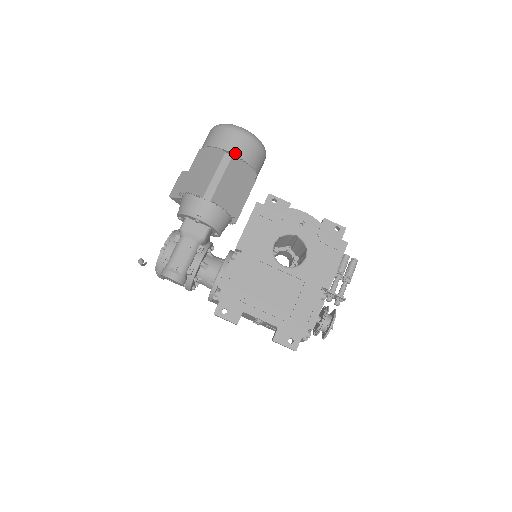
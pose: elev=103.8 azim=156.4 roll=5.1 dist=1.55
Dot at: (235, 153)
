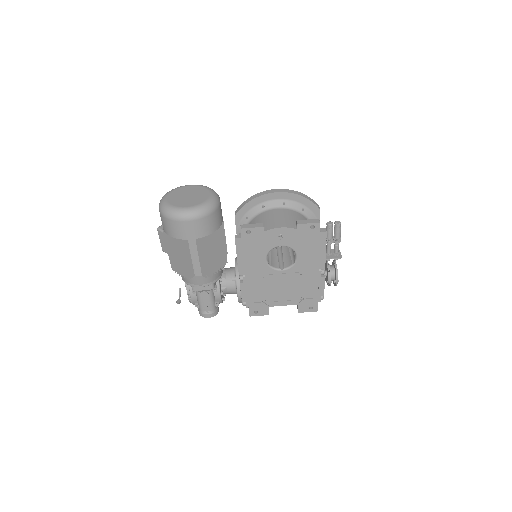
Dot at: (196, 238)
